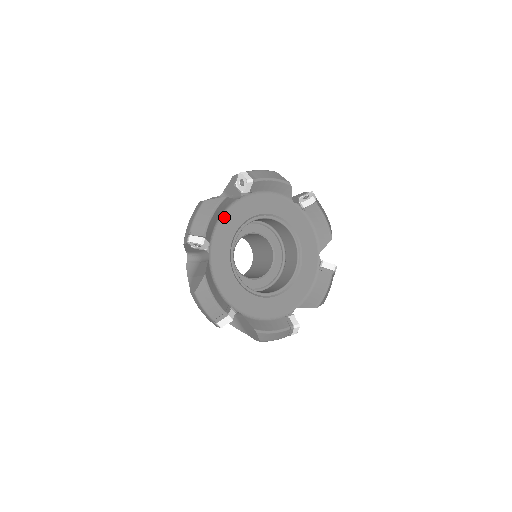
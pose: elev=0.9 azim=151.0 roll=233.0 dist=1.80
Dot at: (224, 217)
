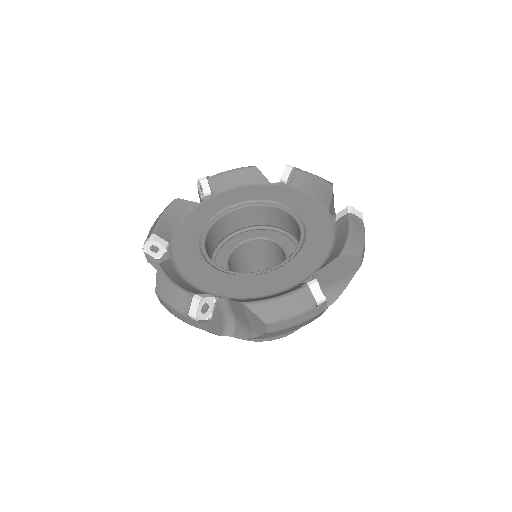
Dot at: (186, 220)
